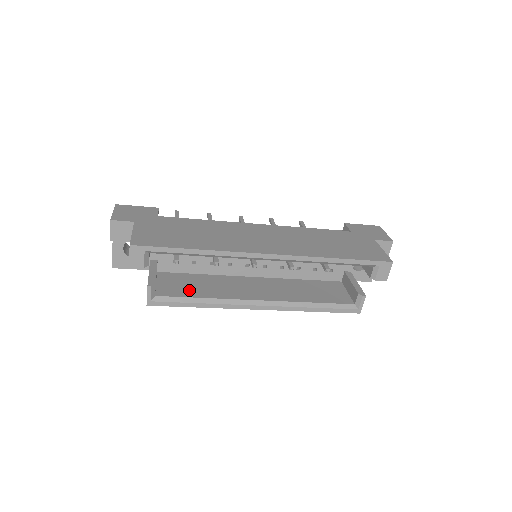
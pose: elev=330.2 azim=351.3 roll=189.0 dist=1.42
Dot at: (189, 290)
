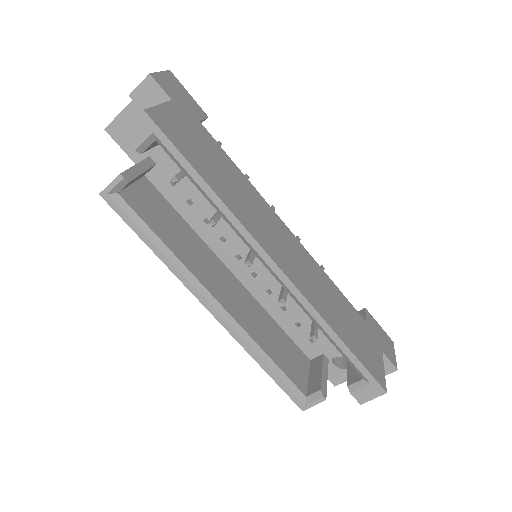
Dot at: (158, 223)
